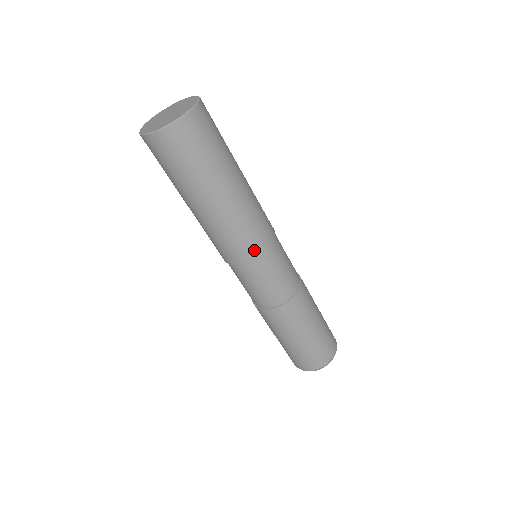
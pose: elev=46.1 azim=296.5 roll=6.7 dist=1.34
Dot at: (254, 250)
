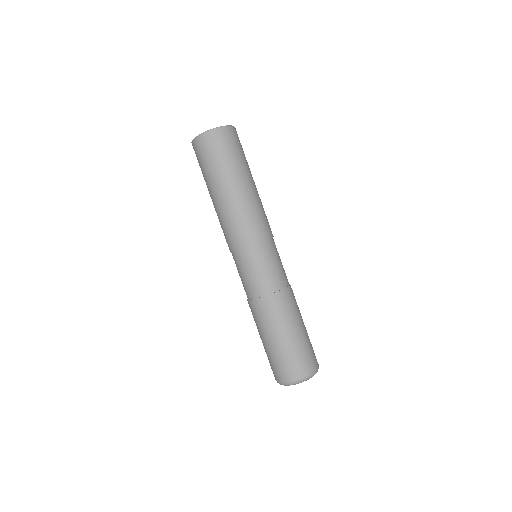
Dot at: (239, 241)
